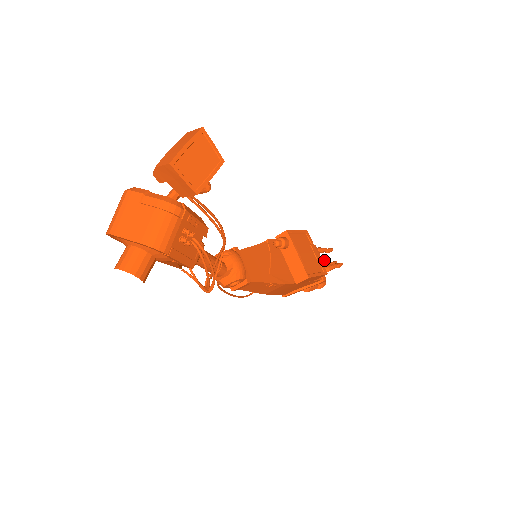
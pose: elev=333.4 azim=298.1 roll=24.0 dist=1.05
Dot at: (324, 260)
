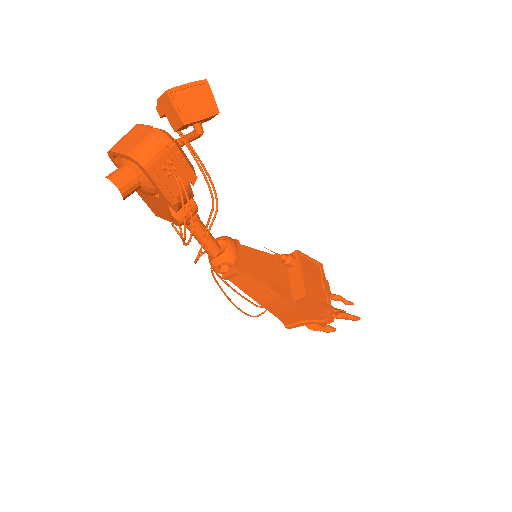
Dot at: (340, 309)
